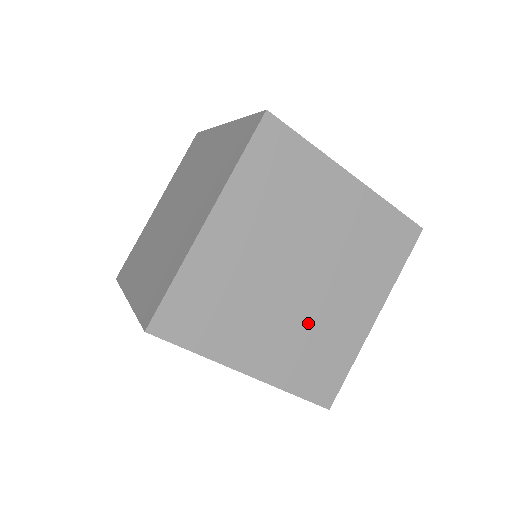
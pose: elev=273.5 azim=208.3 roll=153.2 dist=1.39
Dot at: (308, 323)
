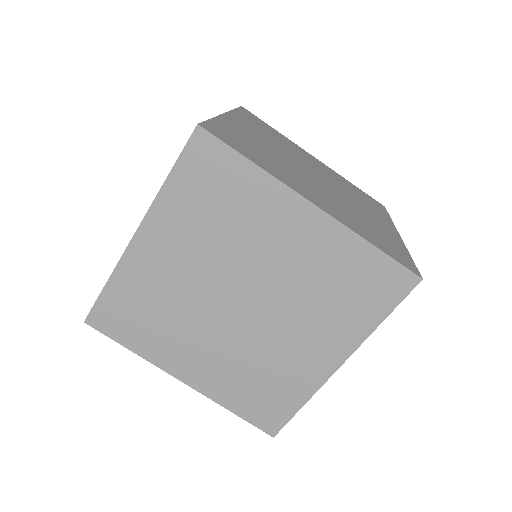
Dot at: occluded
